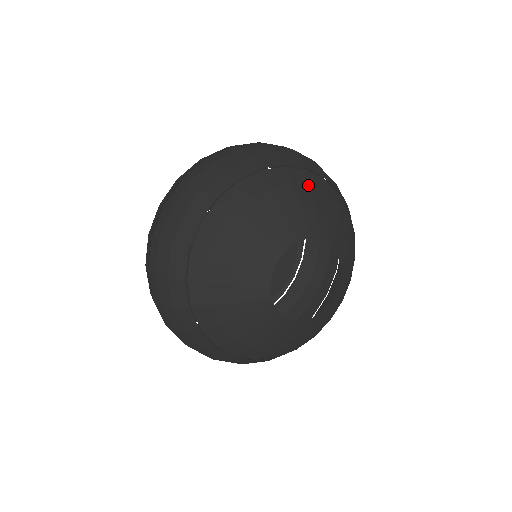
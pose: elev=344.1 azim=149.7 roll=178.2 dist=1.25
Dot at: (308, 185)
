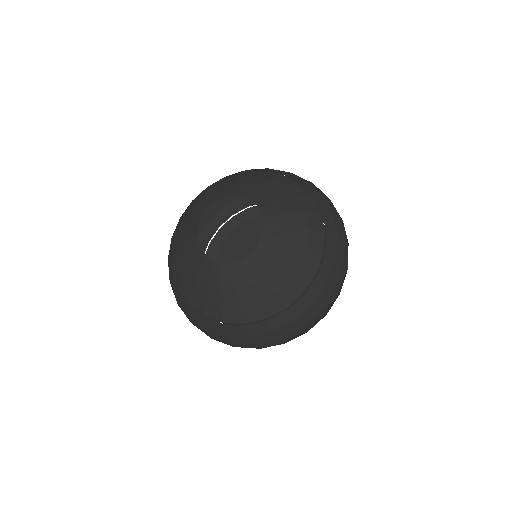
Dot at: (205, 192)
